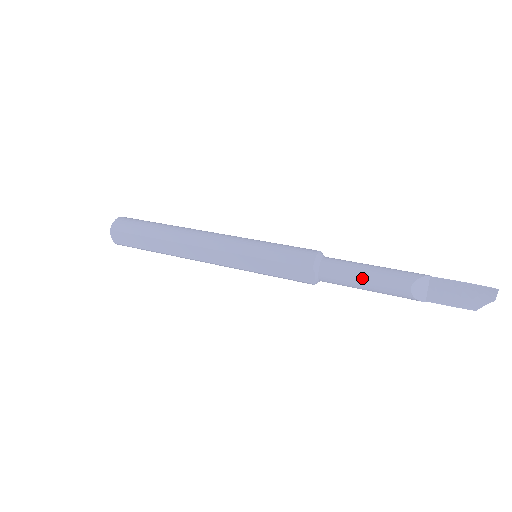
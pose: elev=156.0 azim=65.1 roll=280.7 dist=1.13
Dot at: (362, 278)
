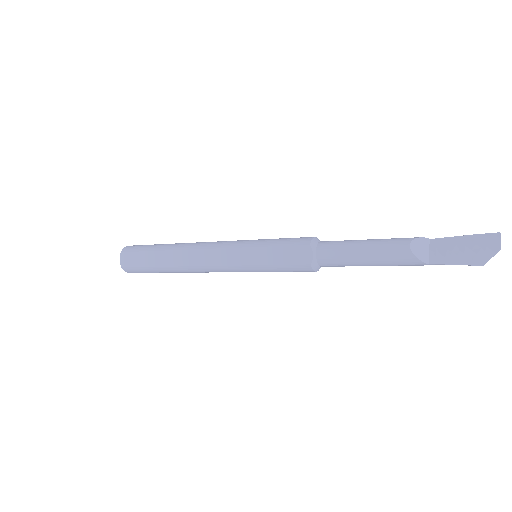
Dot at: (360, 246)
